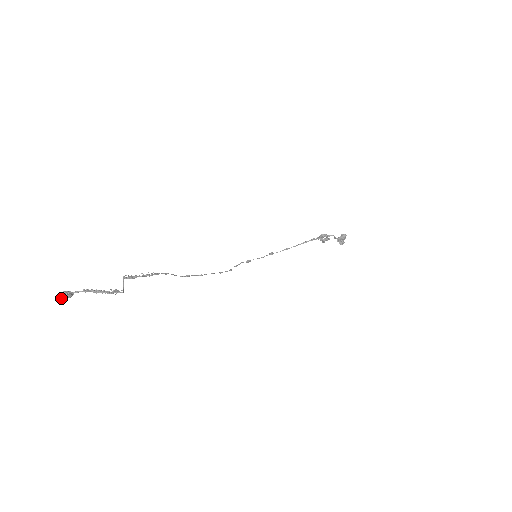
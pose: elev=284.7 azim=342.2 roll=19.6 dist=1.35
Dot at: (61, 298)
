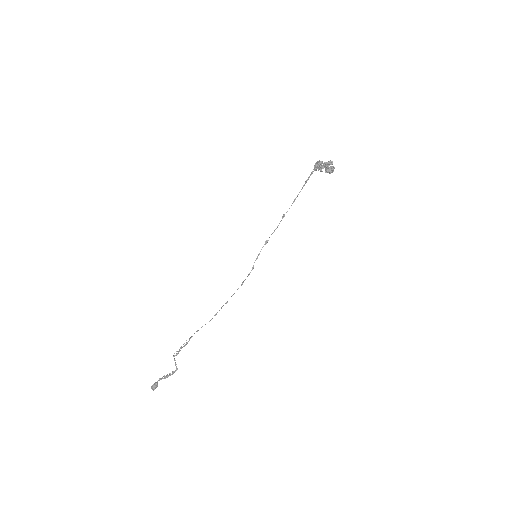
Dot at: occluded
